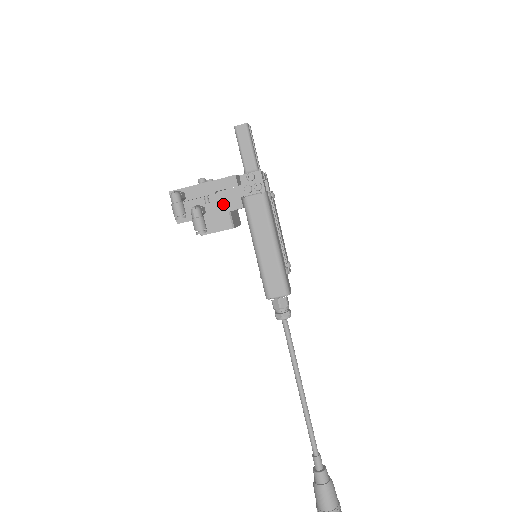
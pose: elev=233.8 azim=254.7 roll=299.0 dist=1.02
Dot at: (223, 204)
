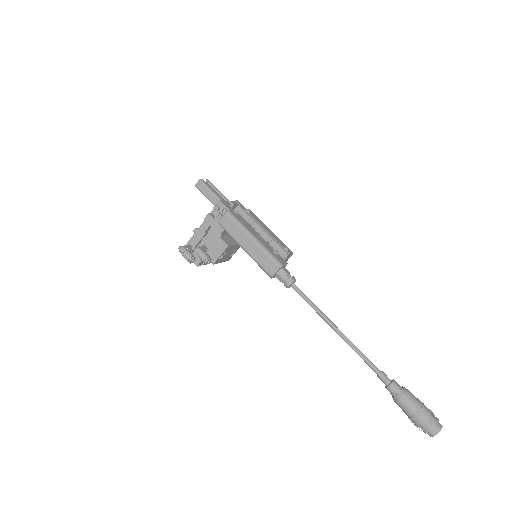
Dot at: (214, 236)
